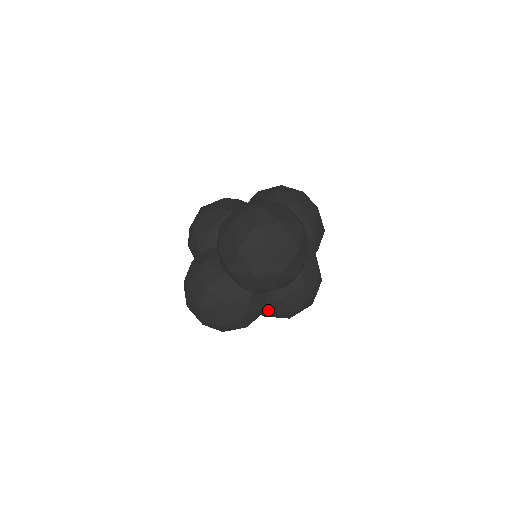
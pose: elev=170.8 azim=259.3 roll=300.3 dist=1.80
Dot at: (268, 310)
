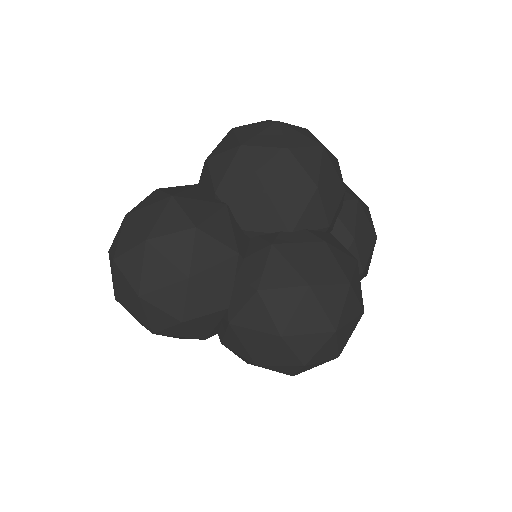
Dot at: (243, 277)
